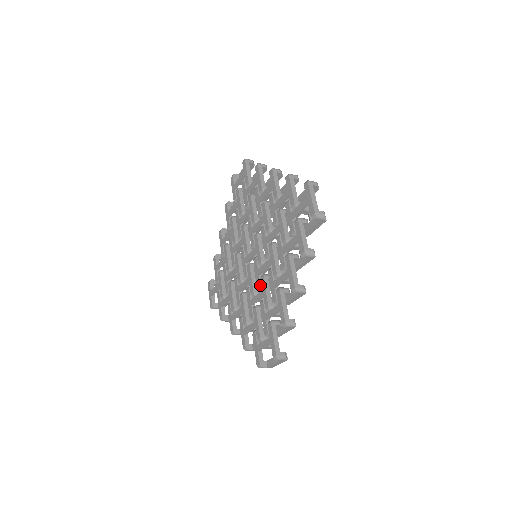
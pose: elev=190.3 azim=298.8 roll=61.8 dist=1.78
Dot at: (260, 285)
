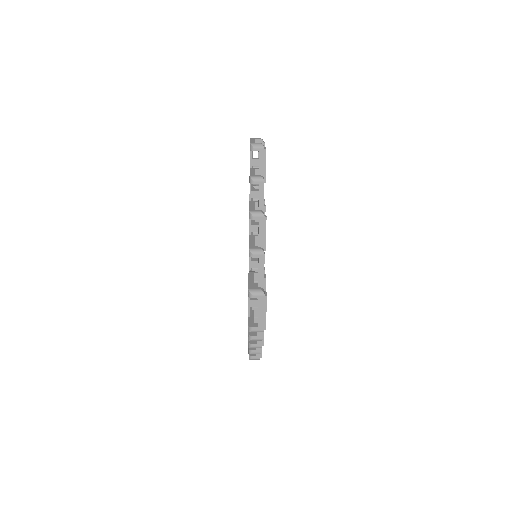
Dot at: occluded
